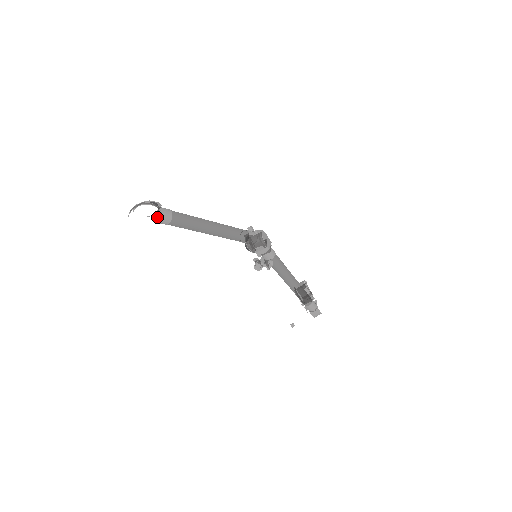
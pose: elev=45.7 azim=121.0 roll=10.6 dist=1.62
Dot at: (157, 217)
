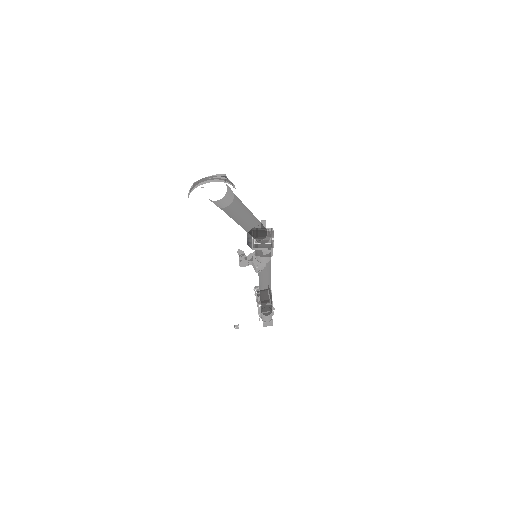
Dot at: occluded
